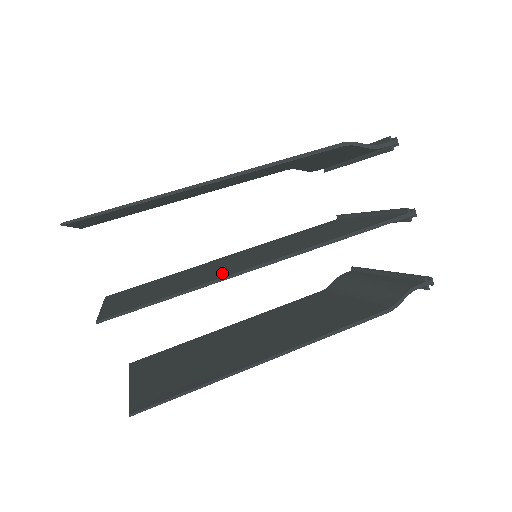
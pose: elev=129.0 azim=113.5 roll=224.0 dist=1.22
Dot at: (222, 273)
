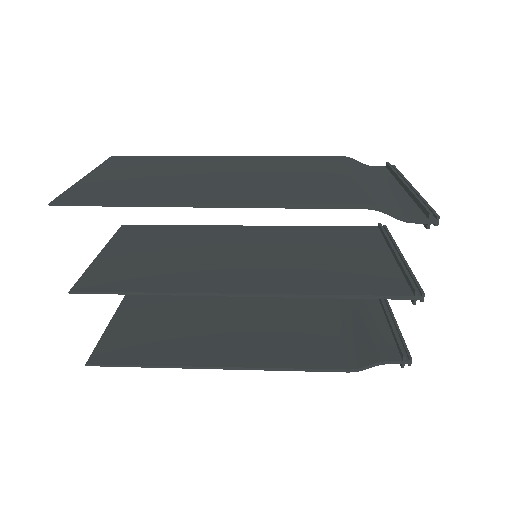
Dot at: (200, 279)
